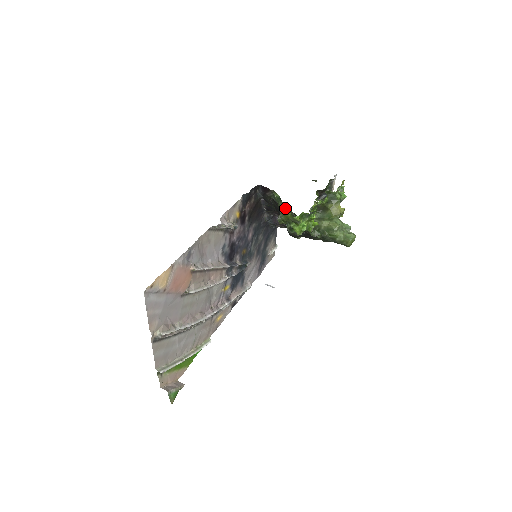
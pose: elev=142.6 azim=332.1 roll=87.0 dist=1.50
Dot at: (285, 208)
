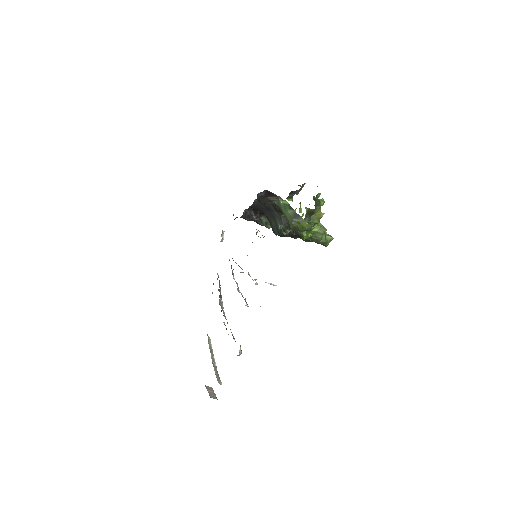
Dot at: (299, 217)
